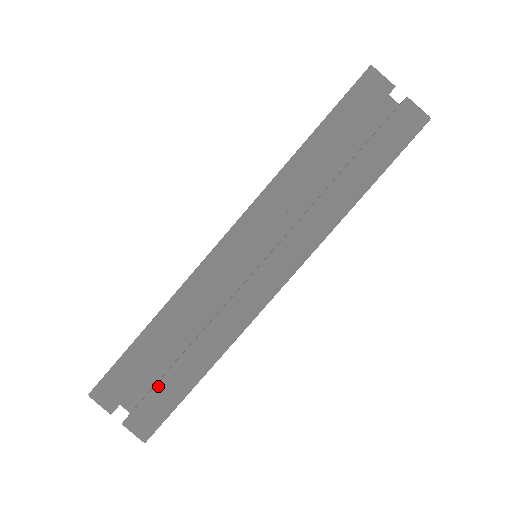
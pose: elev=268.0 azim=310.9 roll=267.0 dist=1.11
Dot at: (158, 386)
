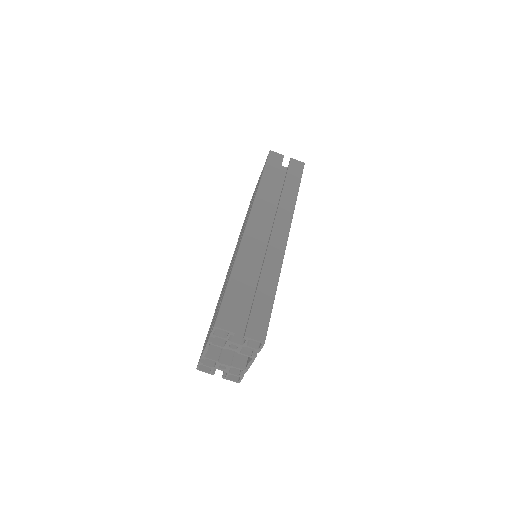
Dot at: (254, 305)
